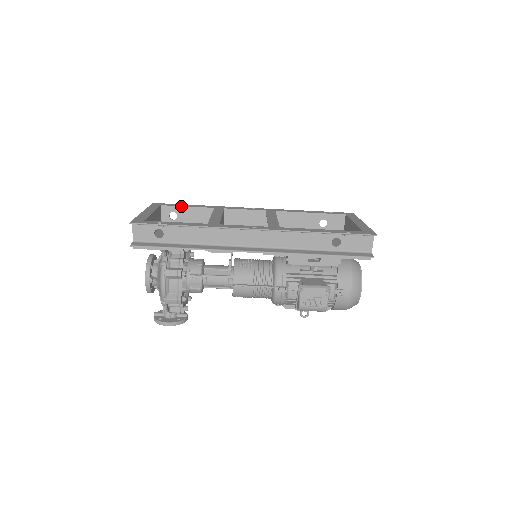
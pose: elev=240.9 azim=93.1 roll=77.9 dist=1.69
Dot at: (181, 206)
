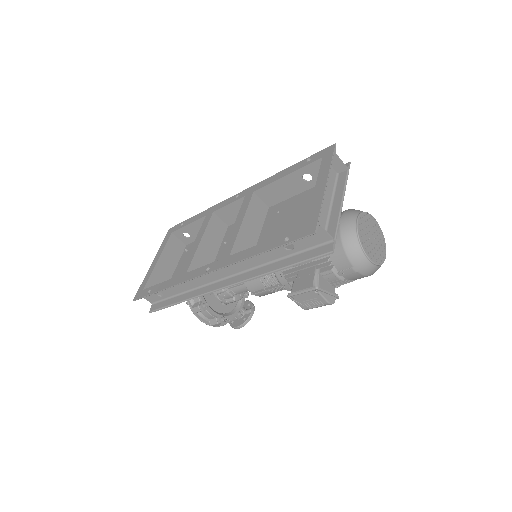
Dot at: (184, 226)
